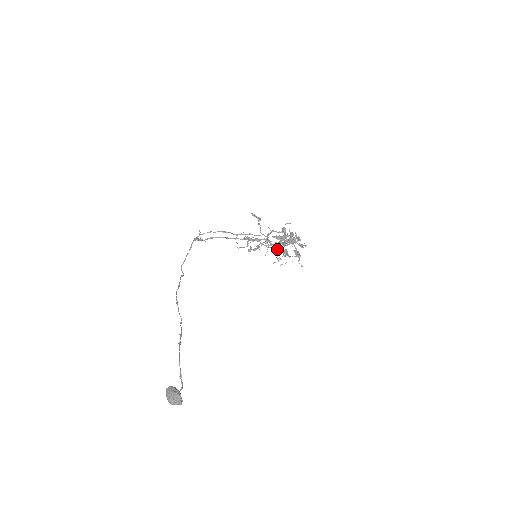
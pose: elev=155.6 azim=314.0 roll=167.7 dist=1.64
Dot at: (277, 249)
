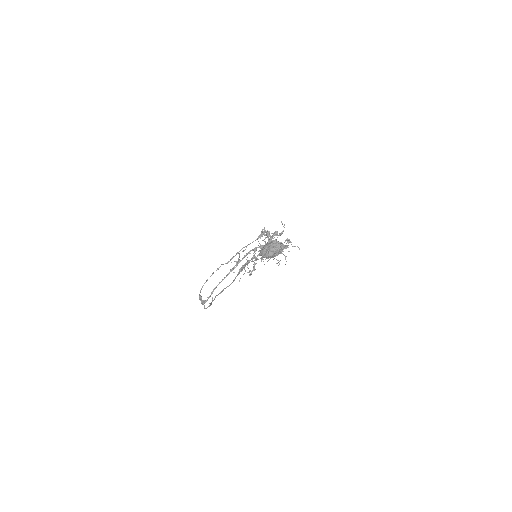
Dot at: occluded
